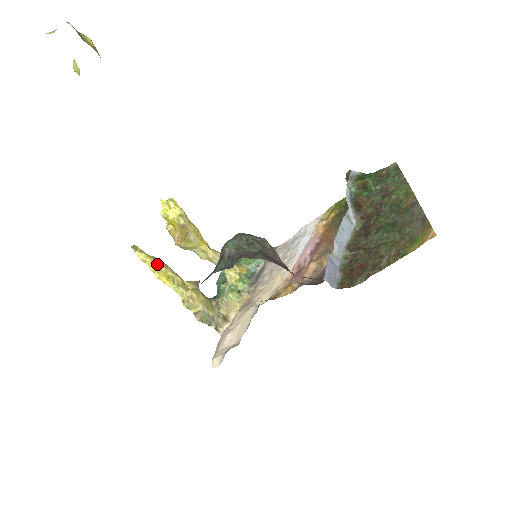
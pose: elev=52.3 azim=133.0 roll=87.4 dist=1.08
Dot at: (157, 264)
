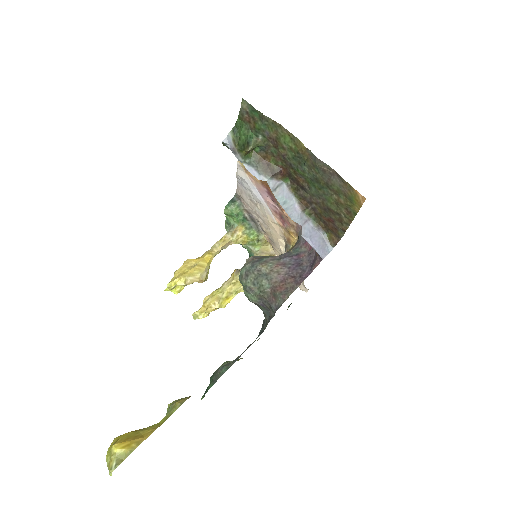
Dot at: (215, 306)
